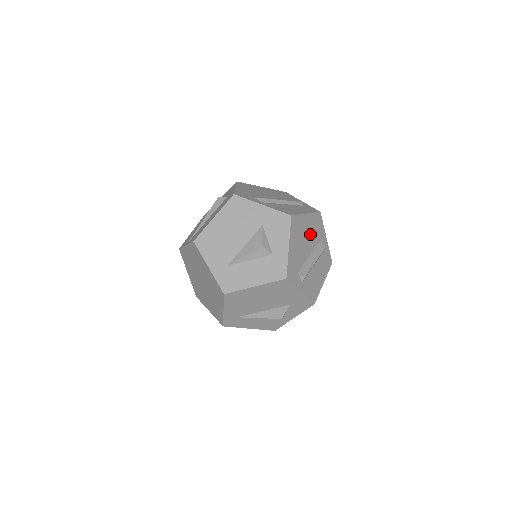
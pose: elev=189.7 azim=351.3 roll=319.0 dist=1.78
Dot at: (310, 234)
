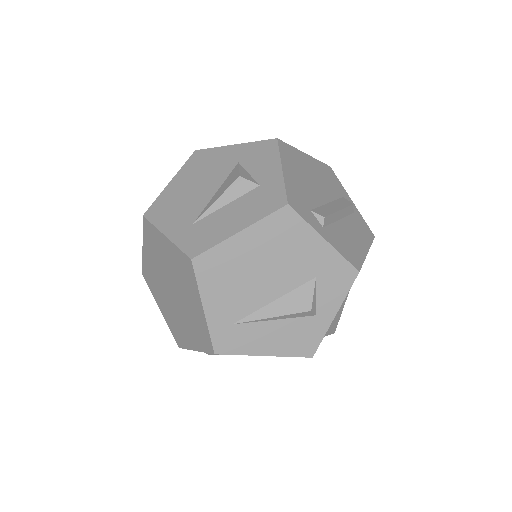
Dot at: (320, 179)
